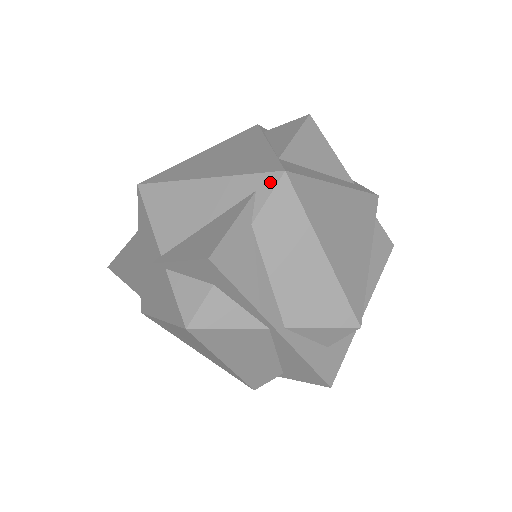
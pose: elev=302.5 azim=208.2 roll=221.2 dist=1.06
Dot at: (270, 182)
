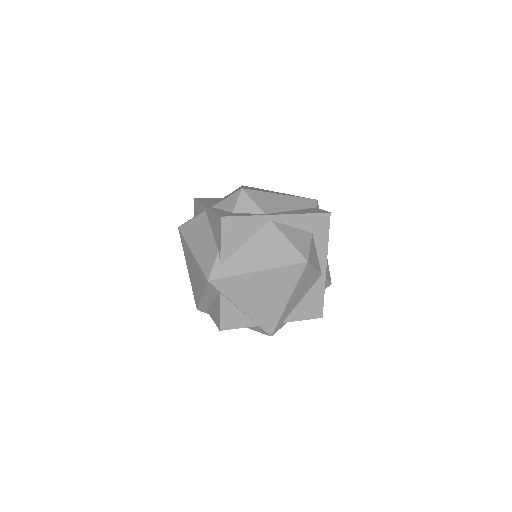
Dot at: occluded
